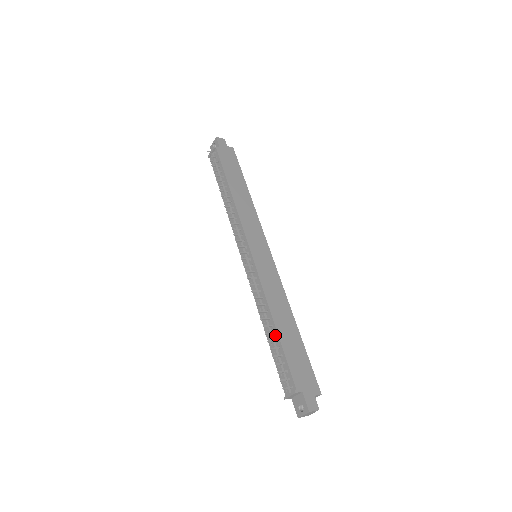
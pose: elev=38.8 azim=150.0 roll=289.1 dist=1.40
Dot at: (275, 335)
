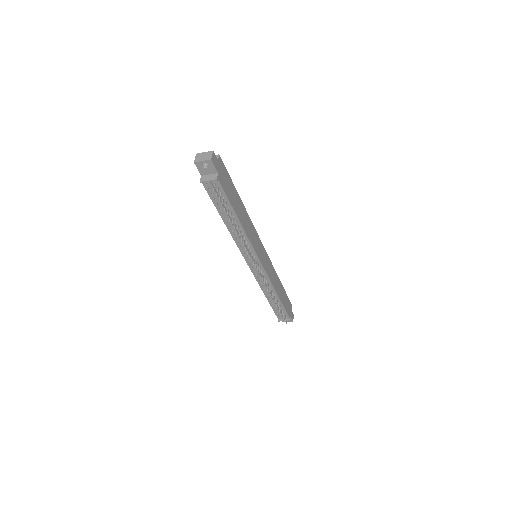
Dot at: (278, 301)
